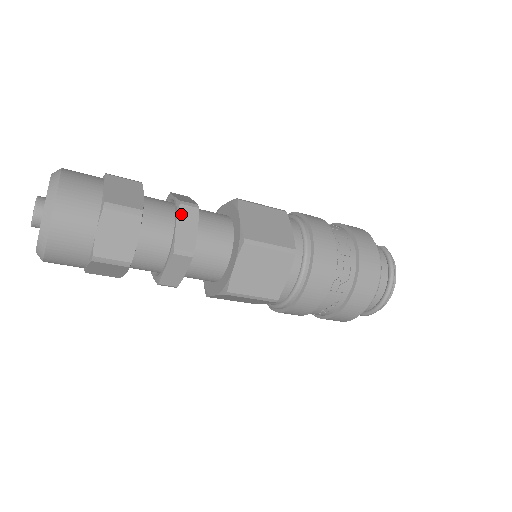
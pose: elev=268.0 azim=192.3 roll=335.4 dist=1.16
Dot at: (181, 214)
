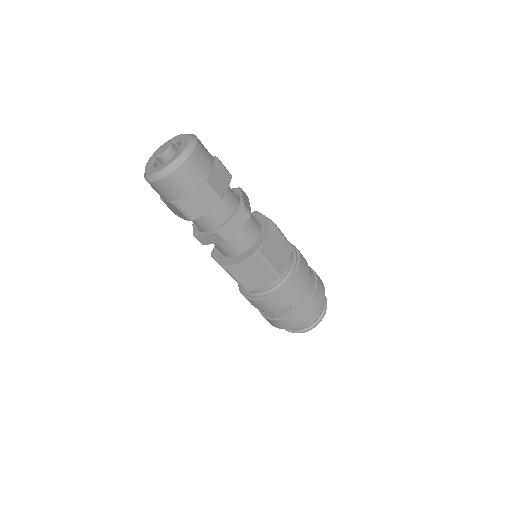
Dot at: (243, 193)
